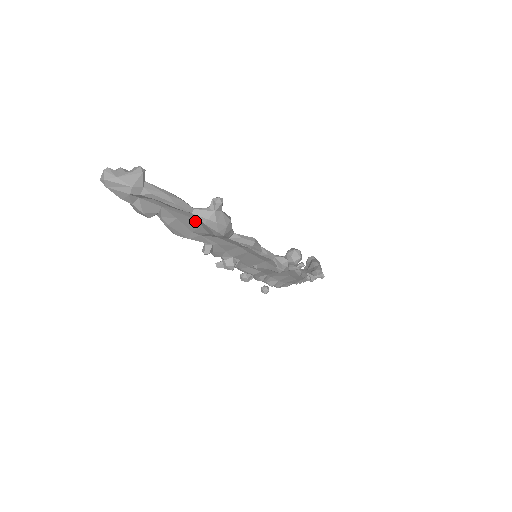
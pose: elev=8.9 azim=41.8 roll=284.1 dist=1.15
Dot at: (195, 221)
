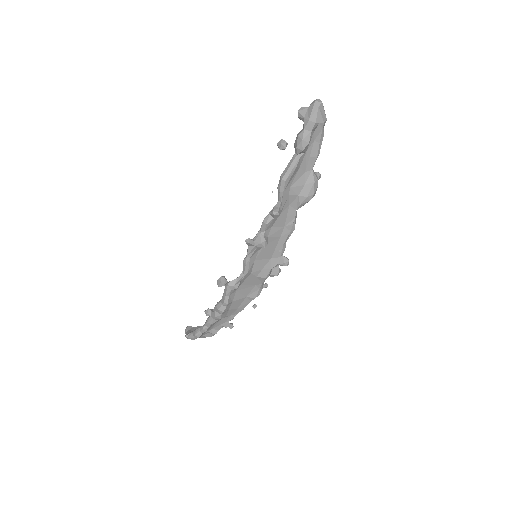
Dot at: (305, 178)
